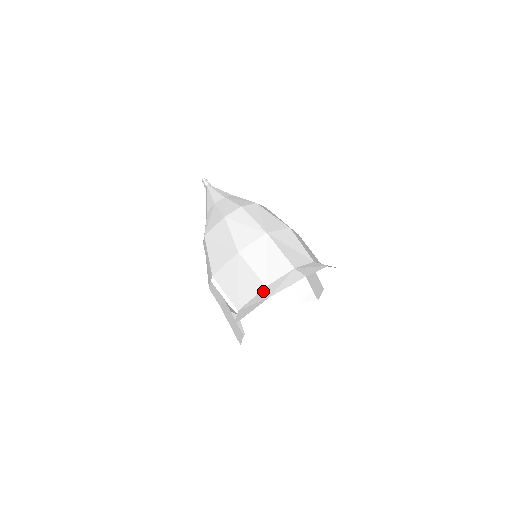
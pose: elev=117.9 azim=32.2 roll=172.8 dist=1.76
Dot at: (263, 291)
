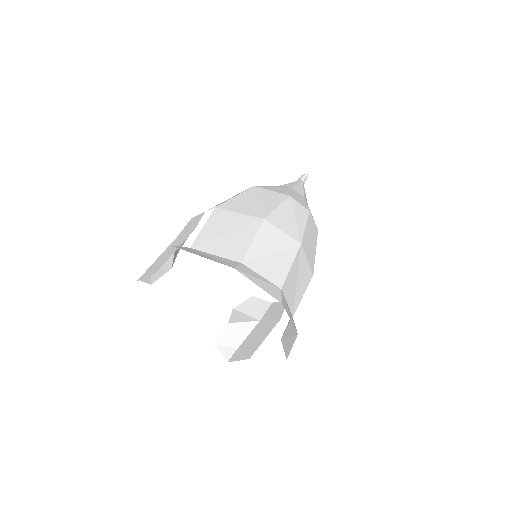
Dot at: (235, 261)
